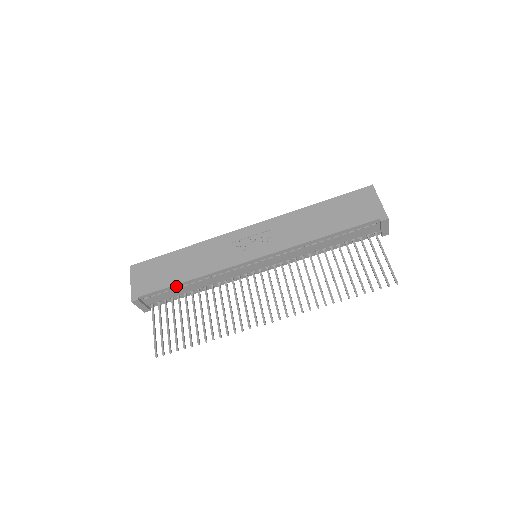
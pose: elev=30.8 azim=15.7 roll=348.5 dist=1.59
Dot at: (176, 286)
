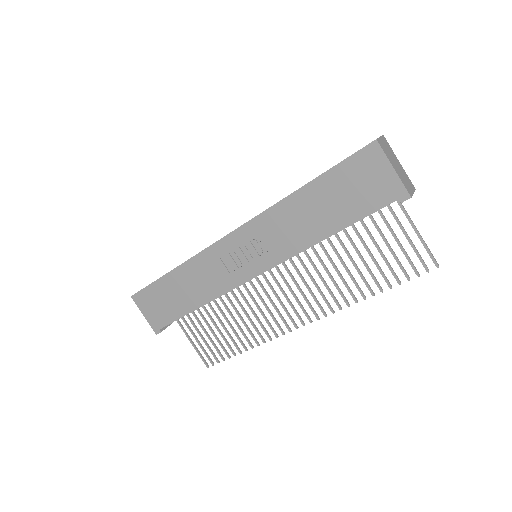
Dot at: (189, 312)
